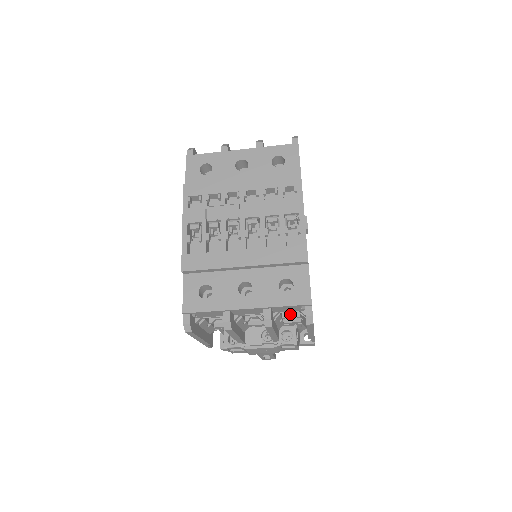
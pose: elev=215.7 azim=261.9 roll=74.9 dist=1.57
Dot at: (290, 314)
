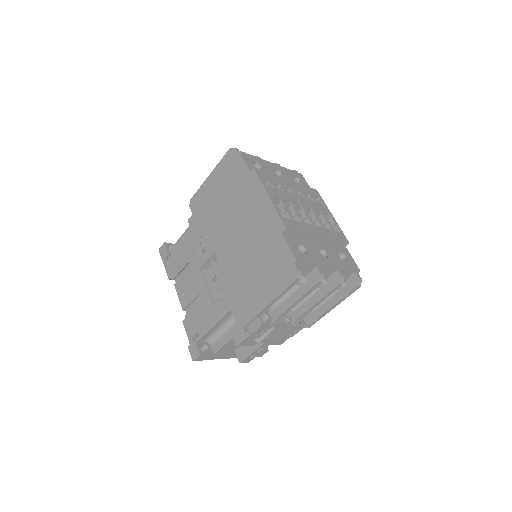
Dot at: occluded
